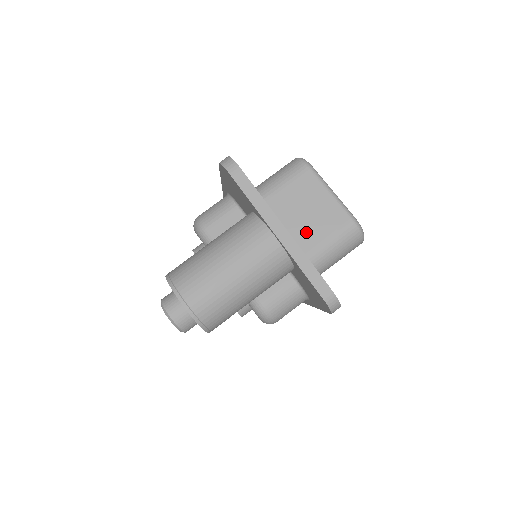
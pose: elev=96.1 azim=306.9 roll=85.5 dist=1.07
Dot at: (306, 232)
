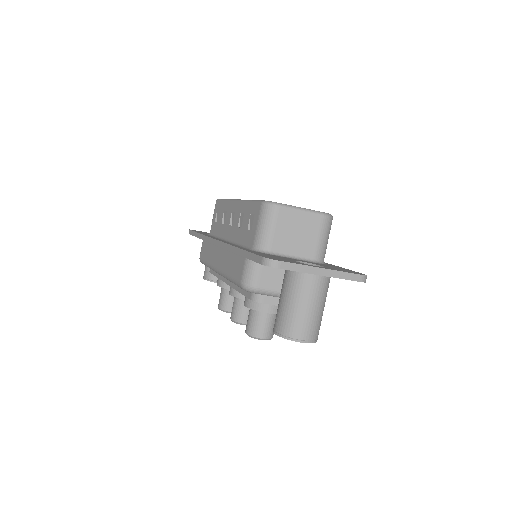
Dot at: (306, 242)
